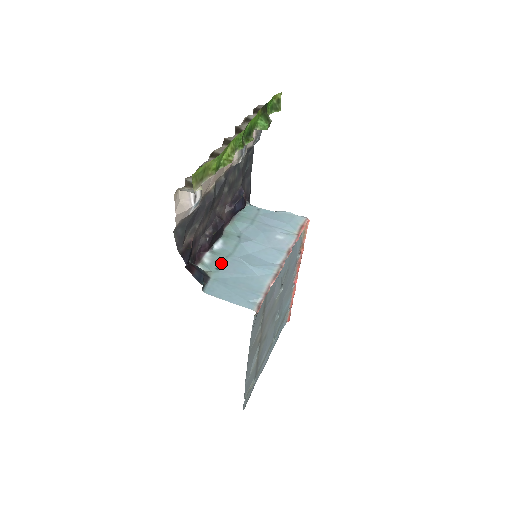
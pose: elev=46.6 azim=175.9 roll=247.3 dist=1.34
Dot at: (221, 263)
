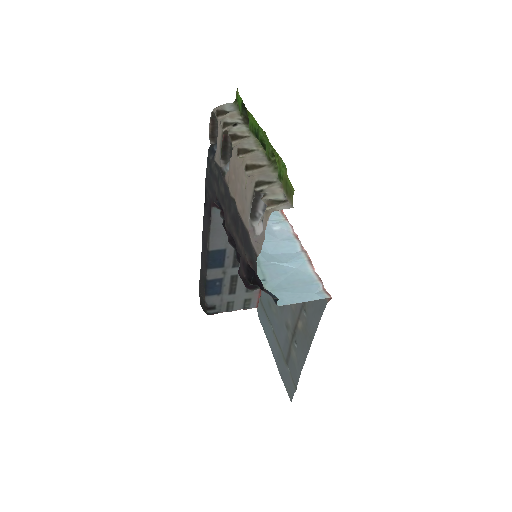
Dot at: (261, 273)
